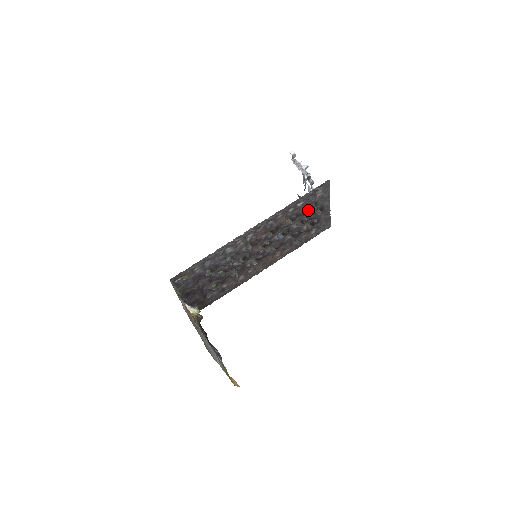
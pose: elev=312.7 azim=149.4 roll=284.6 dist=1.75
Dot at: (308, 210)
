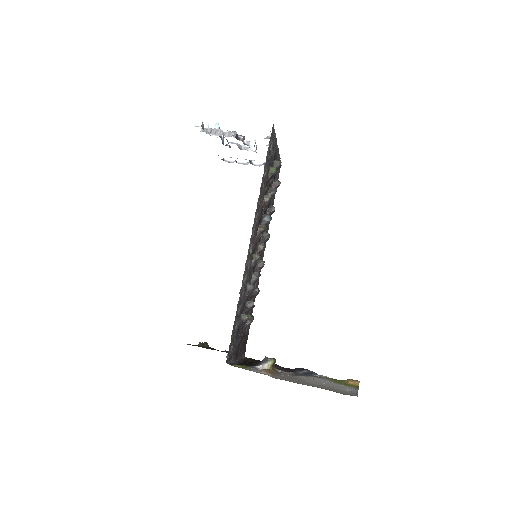
Dot at: (273, 171)
